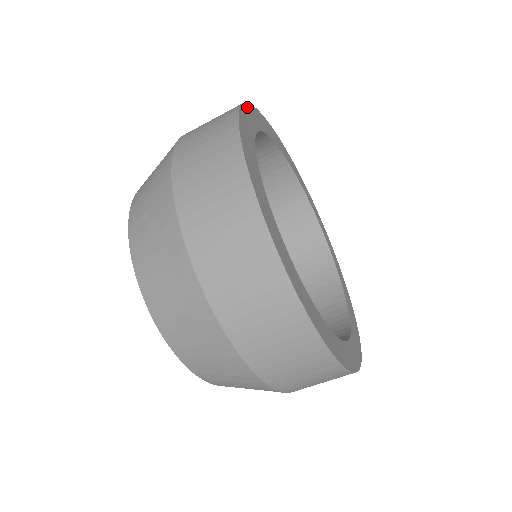
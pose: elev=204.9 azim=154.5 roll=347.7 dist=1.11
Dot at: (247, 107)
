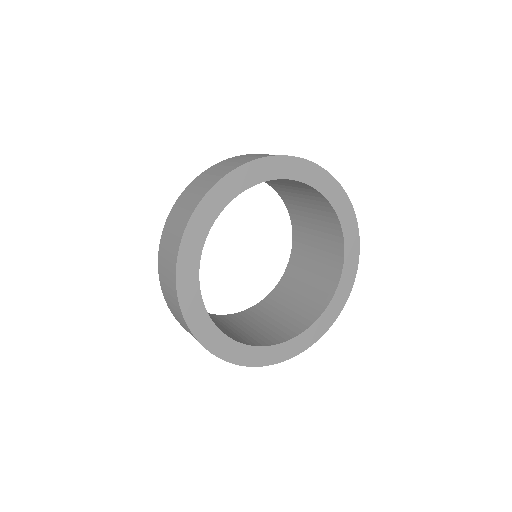
Dot at: (204, 202)
